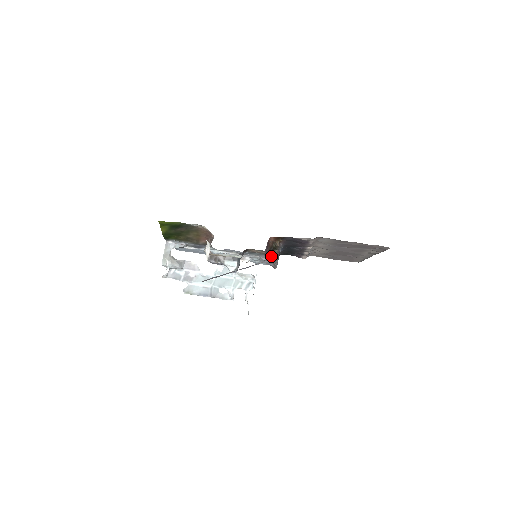
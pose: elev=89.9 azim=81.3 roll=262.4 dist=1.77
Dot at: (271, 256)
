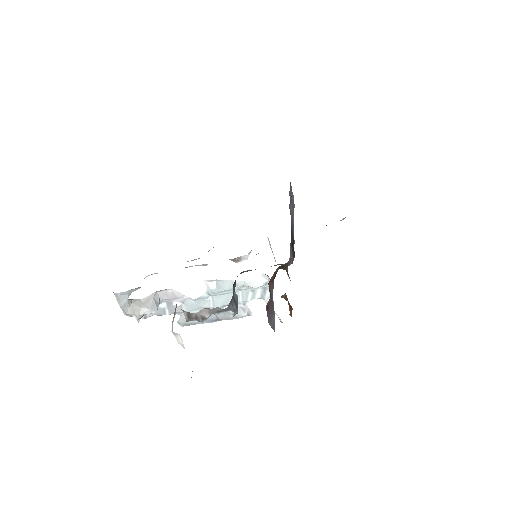
Dot at: occluded
